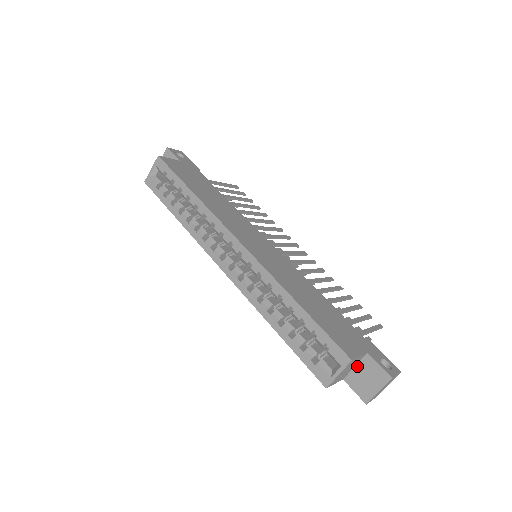
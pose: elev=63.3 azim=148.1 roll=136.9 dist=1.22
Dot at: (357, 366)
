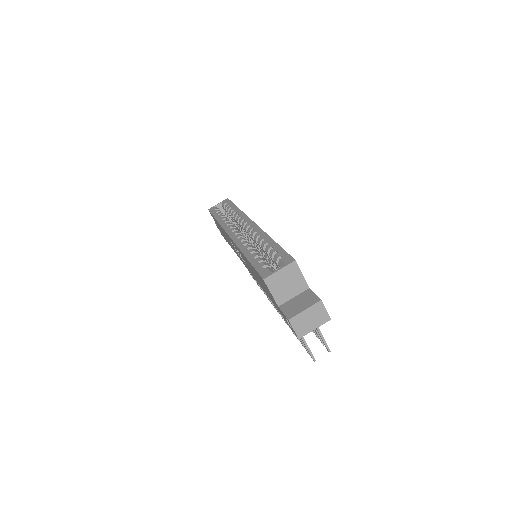
Dot at: (296, 297)
